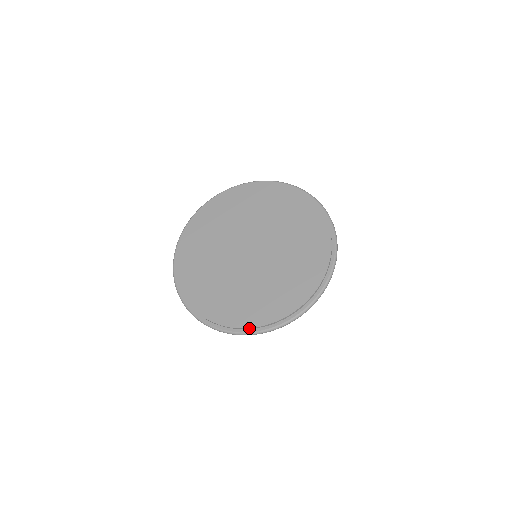
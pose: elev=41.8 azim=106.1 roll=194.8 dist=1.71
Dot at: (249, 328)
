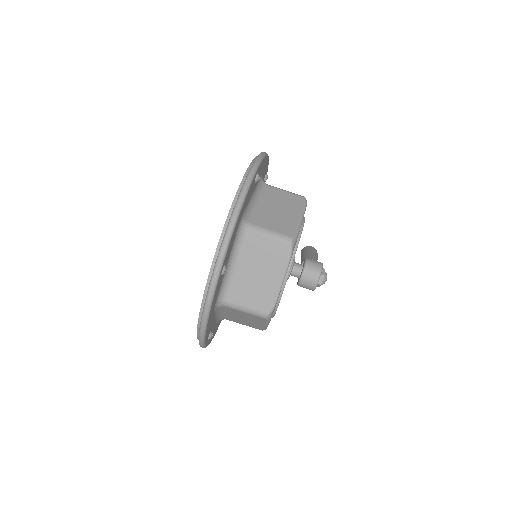
Dot at: (209, 277)
